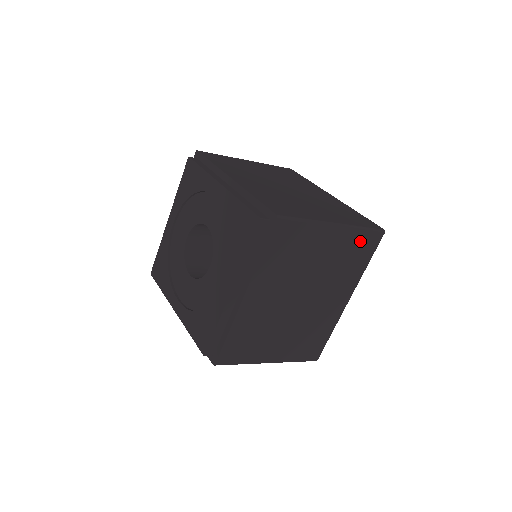
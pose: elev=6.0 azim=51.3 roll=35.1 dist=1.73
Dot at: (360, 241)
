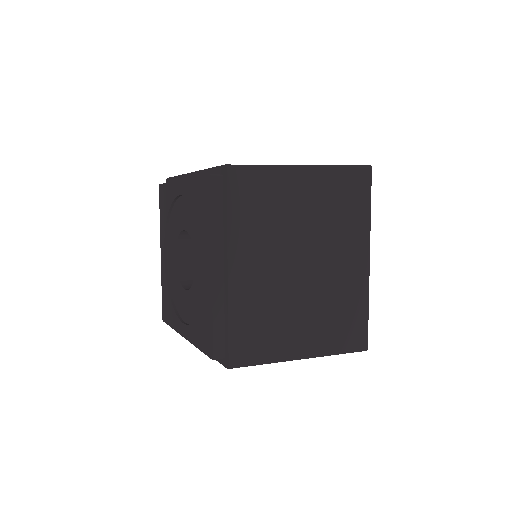
Dot at: occluded
